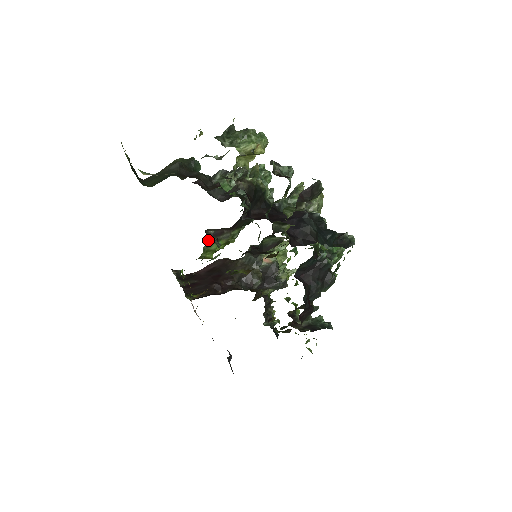
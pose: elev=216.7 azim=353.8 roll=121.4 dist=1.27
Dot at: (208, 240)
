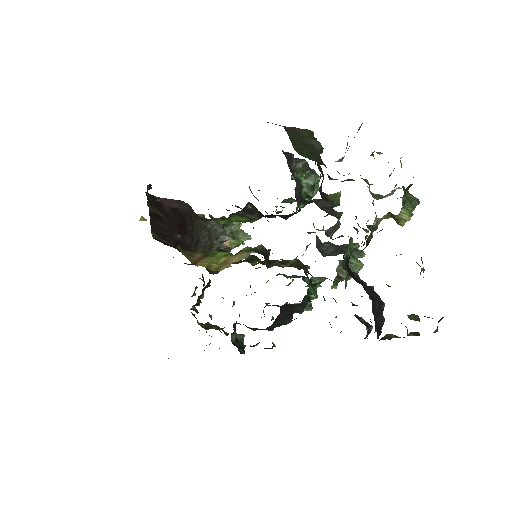
Dot at: (239, 211)
